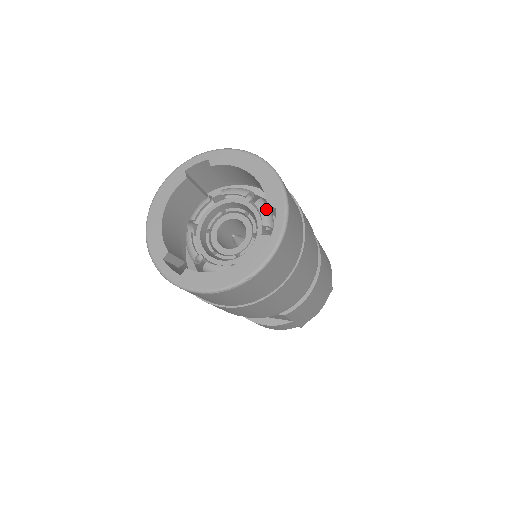
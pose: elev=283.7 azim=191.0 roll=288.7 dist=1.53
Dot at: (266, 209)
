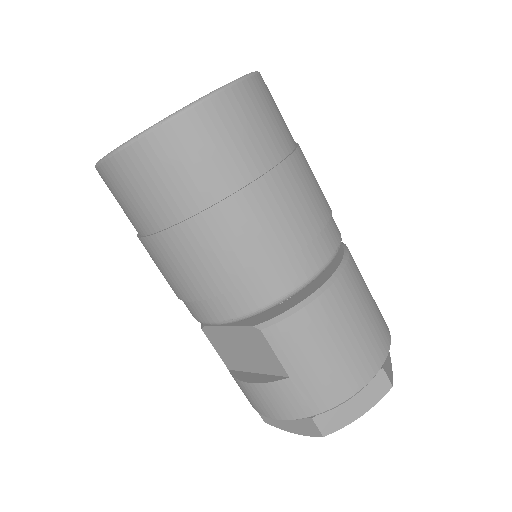
Dot at: occluded
